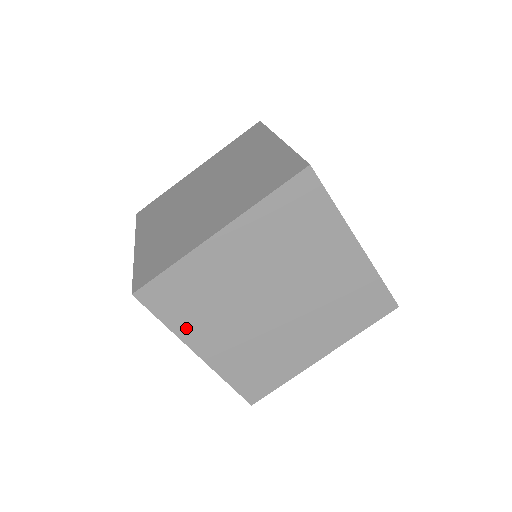
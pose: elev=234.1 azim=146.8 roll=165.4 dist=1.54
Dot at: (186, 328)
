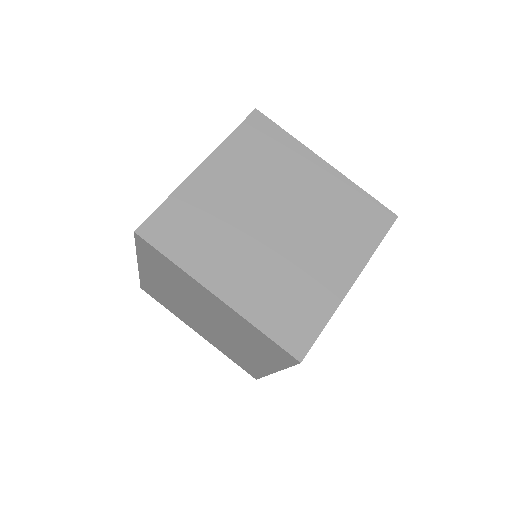
Dot at: (195, 263)
